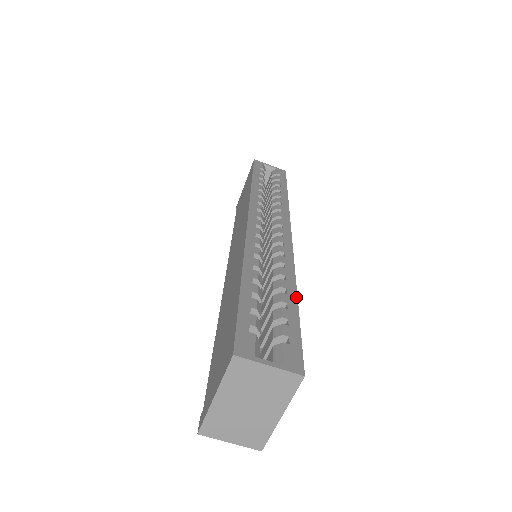
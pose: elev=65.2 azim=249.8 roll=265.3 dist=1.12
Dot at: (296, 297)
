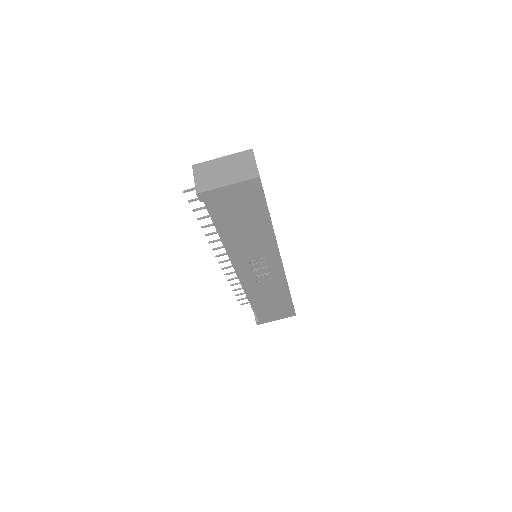
Dot at: occluded
